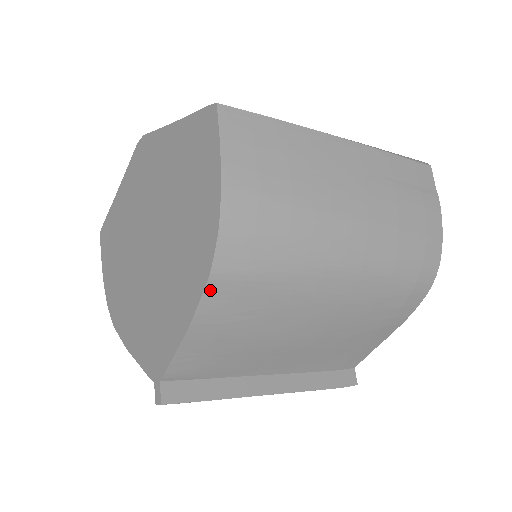
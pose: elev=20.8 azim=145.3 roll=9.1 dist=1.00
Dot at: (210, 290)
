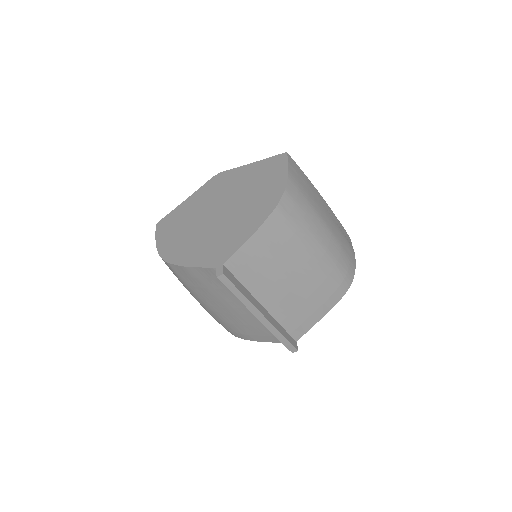
Dot at: (273, 215)
